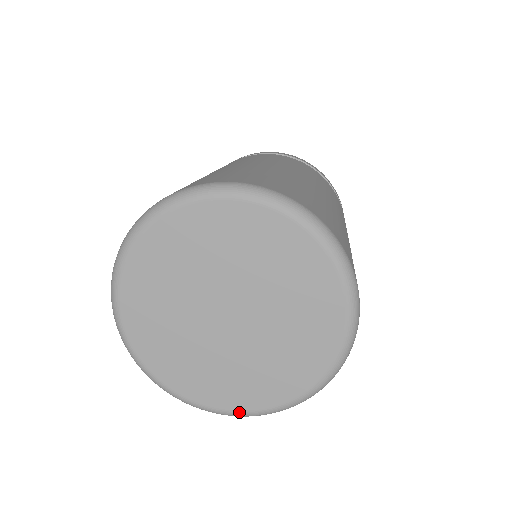
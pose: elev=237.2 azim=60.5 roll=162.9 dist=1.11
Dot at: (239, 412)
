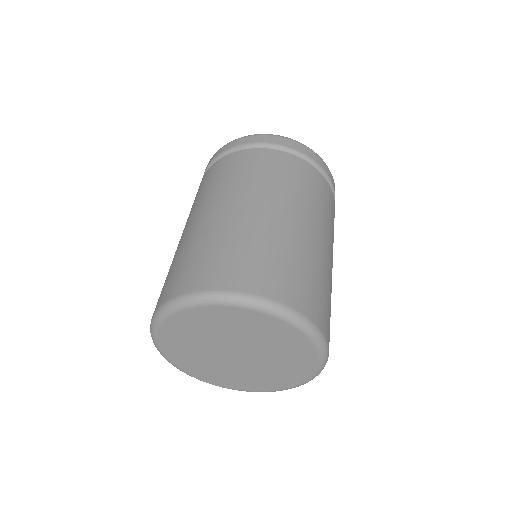
Dot at: (285, 389)
